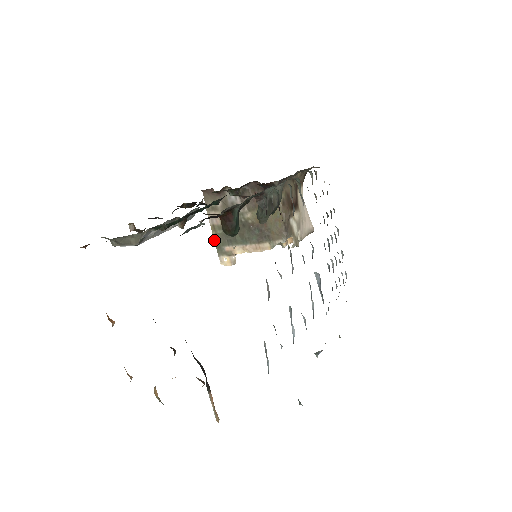
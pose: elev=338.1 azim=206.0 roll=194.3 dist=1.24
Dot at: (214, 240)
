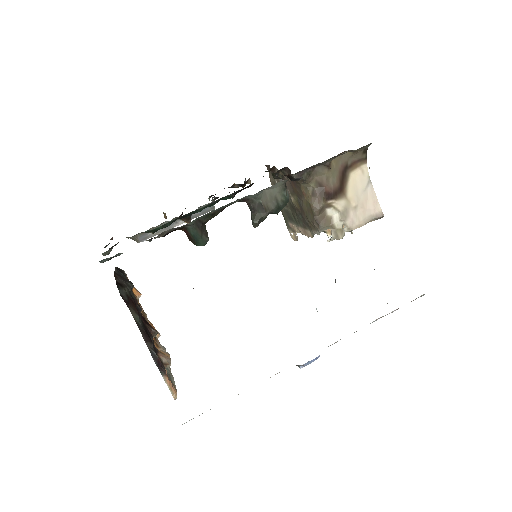
Dot at: (282, 214)
